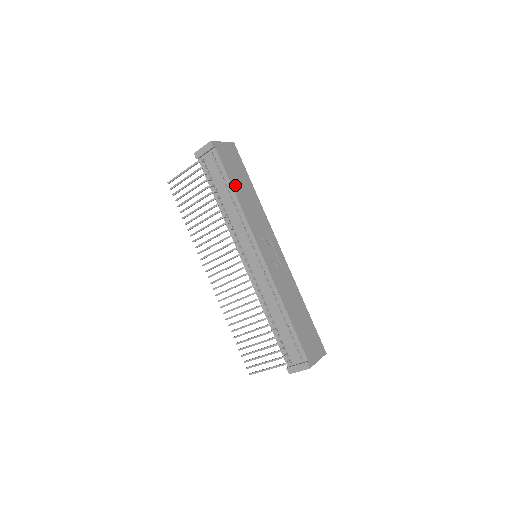
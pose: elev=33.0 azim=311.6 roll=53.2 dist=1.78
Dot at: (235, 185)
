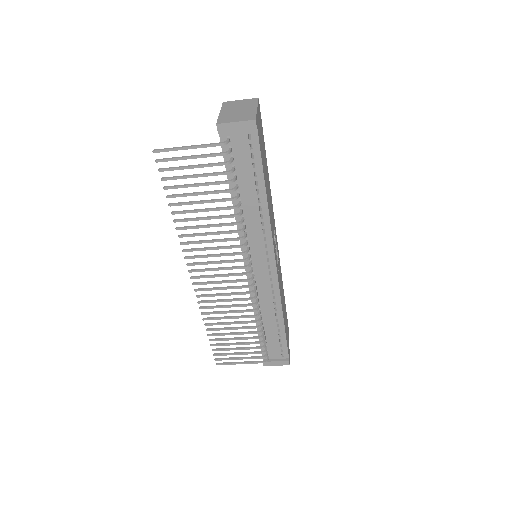
Dot at: (265, 182)
